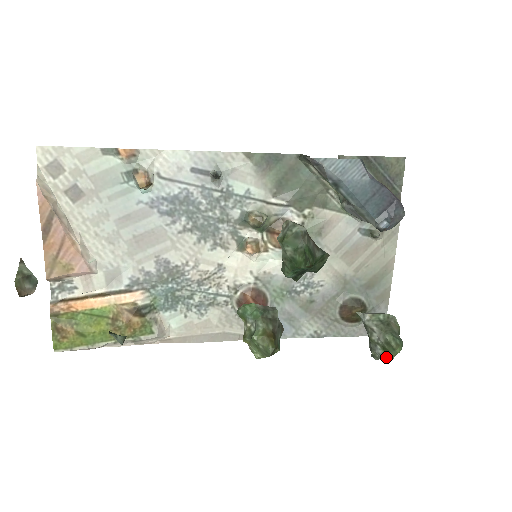
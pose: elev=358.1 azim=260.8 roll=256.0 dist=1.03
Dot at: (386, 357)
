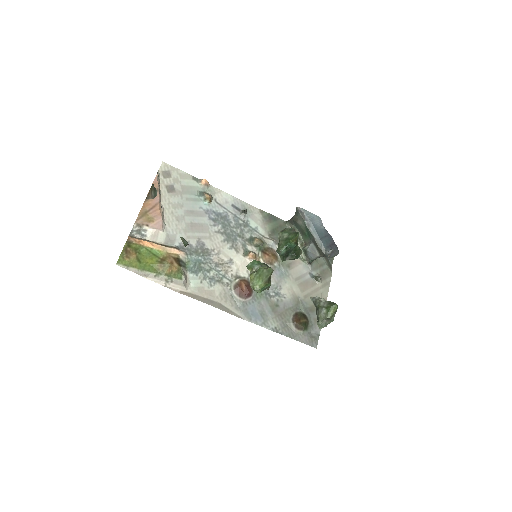
Dot at: (328, 312)
